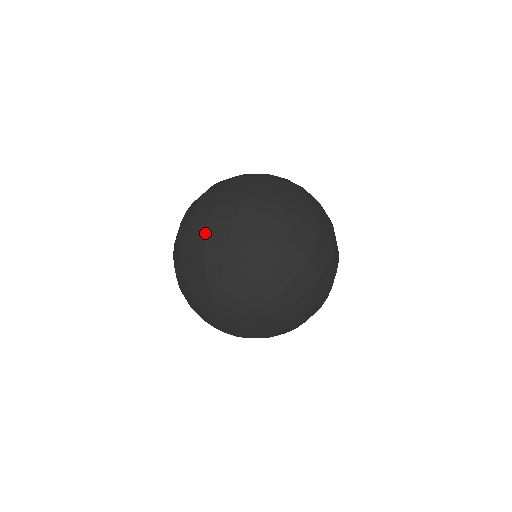
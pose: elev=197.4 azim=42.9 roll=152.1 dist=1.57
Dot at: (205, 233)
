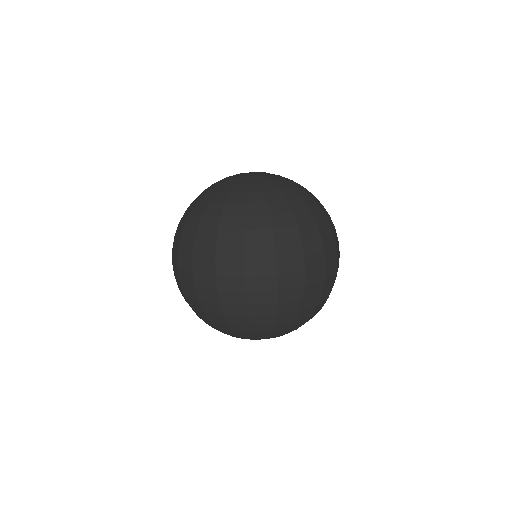
Dot at: (298, 312)
